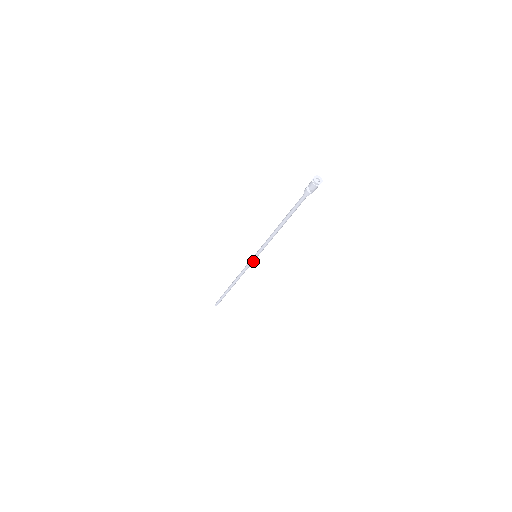
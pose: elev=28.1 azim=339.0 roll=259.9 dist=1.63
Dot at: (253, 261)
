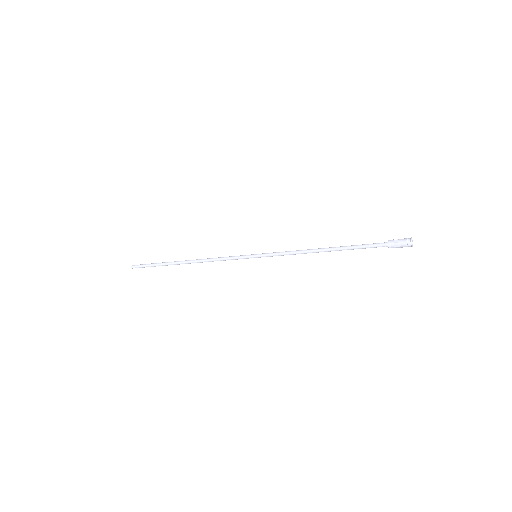
Dot at: (246, 258)
